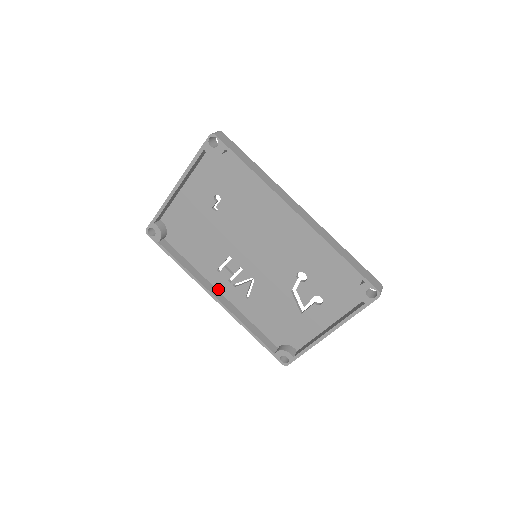
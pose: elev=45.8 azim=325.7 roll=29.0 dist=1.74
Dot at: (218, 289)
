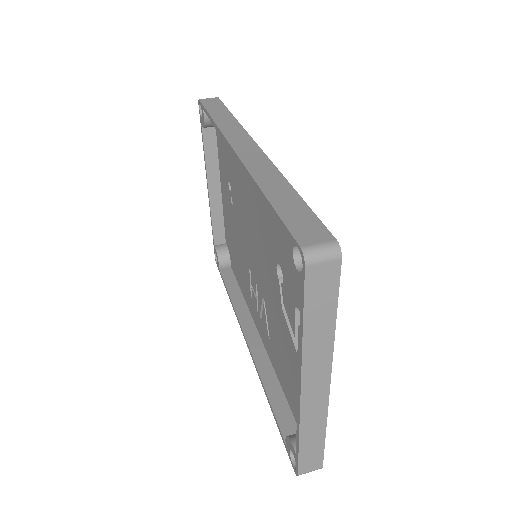
Dot at: (257, 328)
